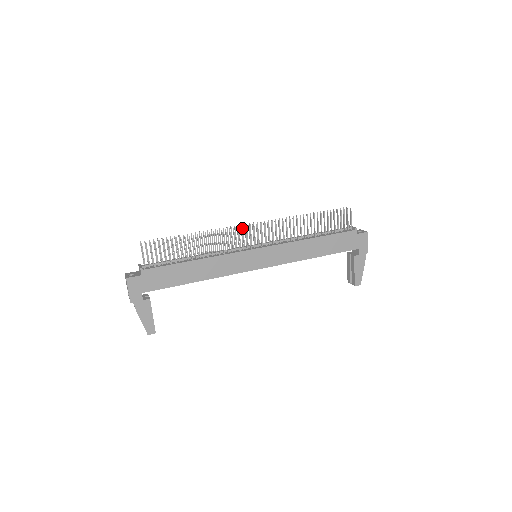
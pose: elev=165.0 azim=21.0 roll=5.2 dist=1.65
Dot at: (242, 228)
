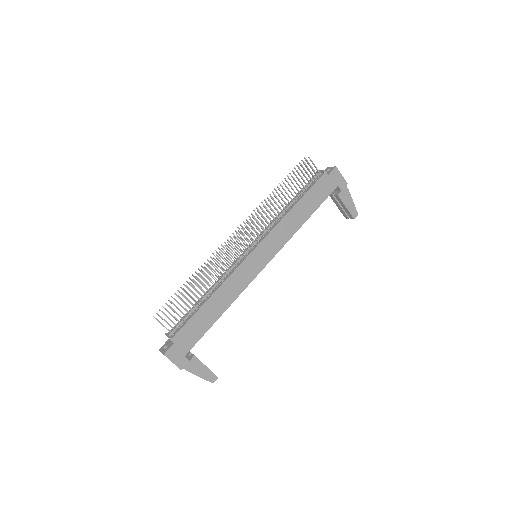
Dot at: occluded
